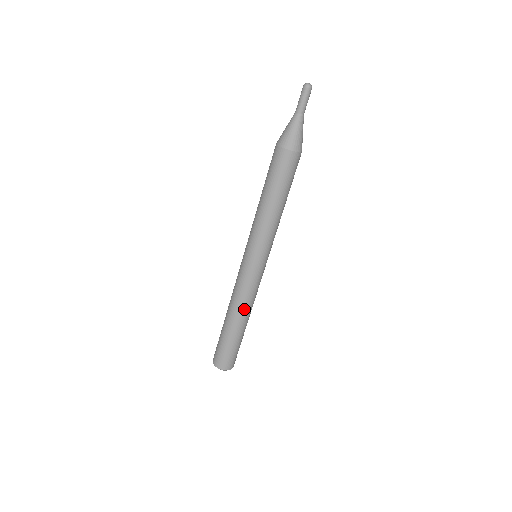
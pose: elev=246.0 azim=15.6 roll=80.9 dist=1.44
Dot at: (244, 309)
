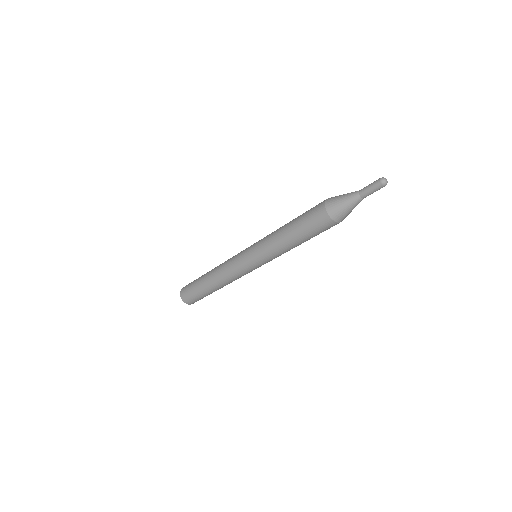
Dot at: (225, 283)
